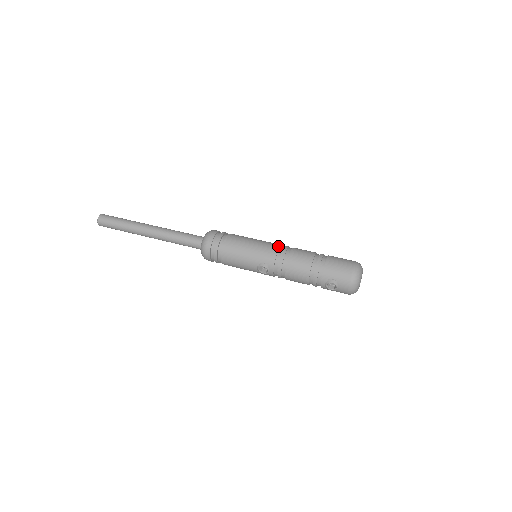
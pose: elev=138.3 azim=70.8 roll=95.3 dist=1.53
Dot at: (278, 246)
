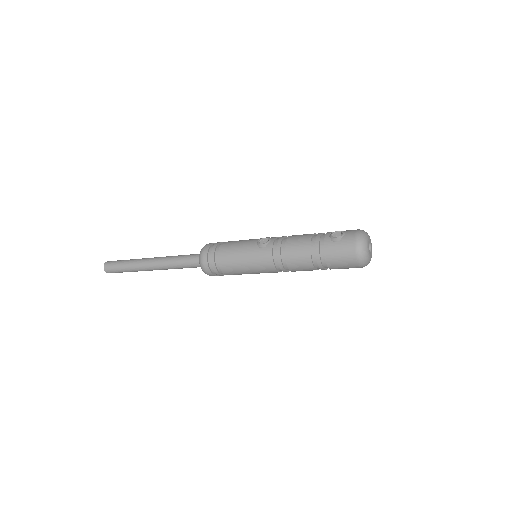
Dot at: occluded
